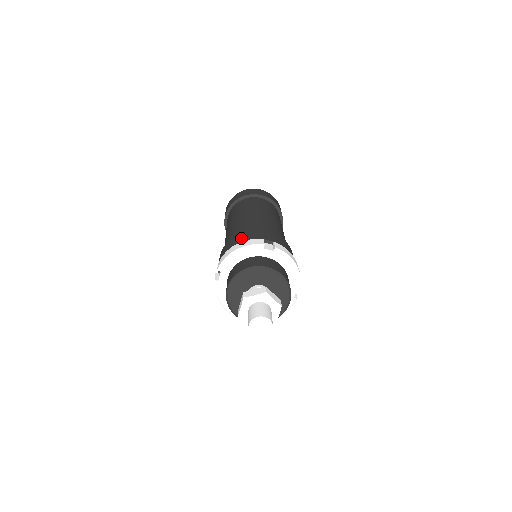
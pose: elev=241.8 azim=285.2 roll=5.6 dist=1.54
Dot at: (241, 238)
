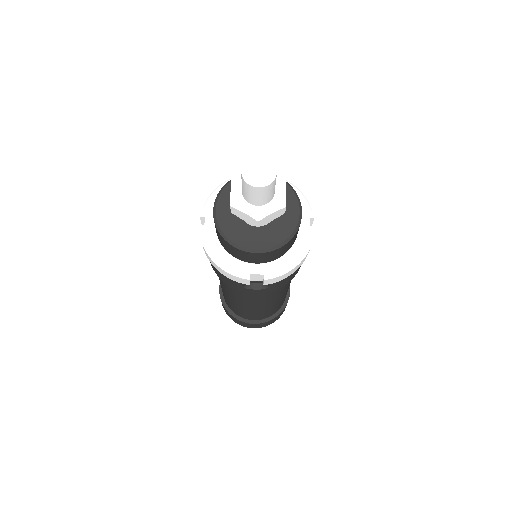
Dot at: occluded
